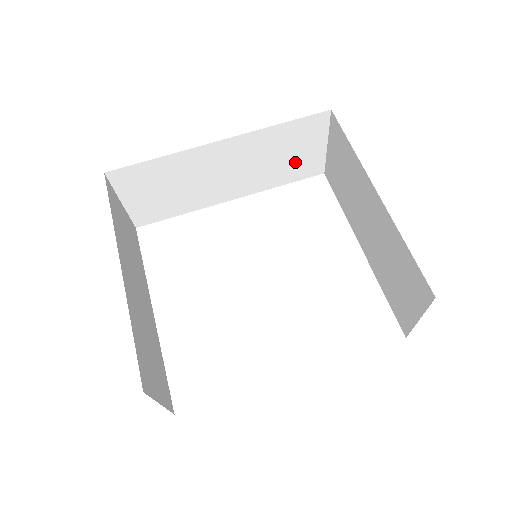
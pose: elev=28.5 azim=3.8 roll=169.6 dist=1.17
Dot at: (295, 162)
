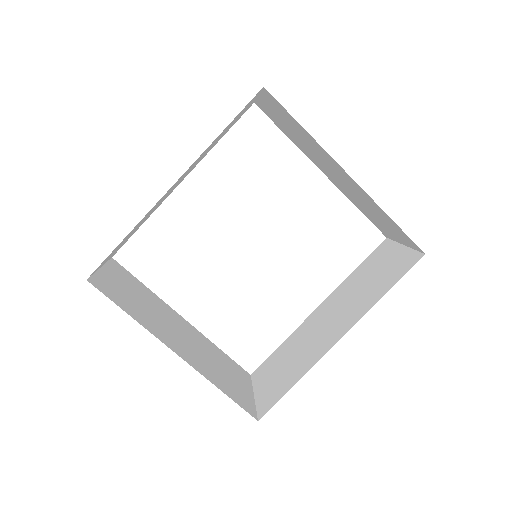
Dot at: (231, 125)
